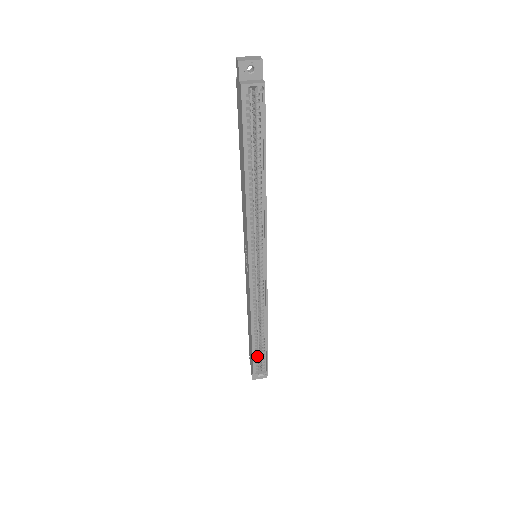
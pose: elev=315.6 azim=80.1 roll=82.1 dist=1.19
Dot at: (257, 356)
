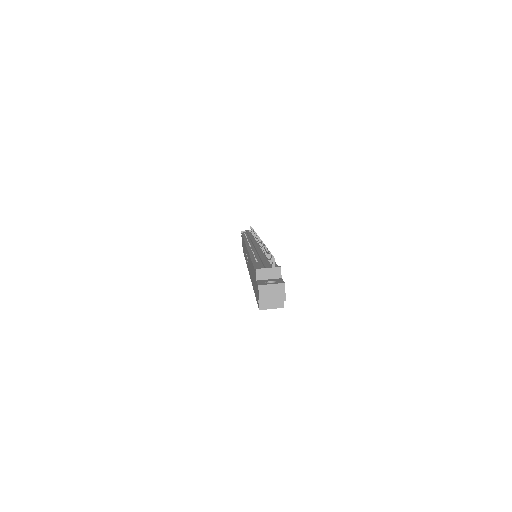
Dot at: occluded
